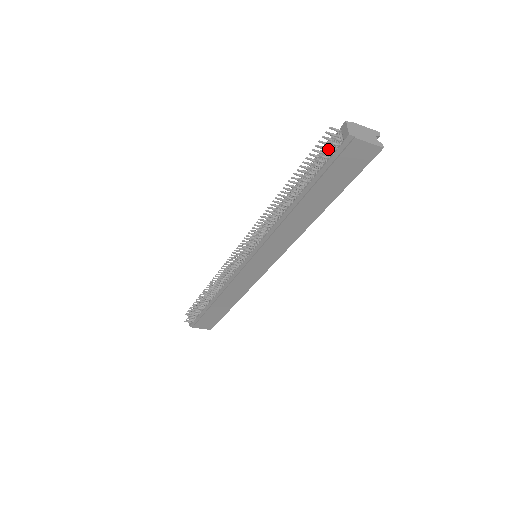
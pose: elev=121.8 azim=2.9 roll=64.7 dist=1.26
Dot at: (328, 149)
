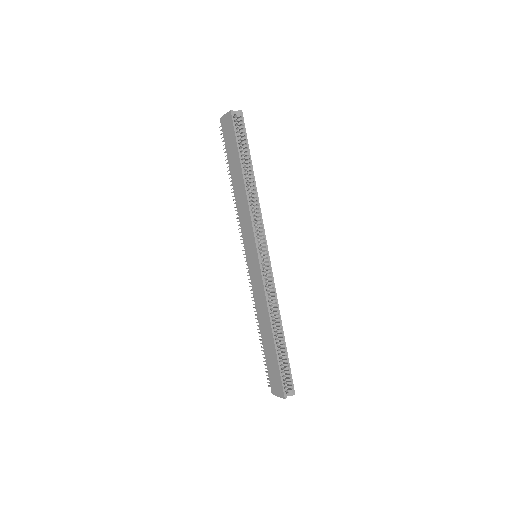
Dot at: occluded
